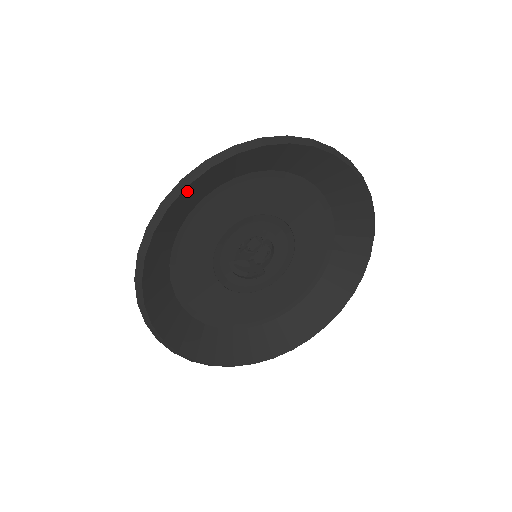
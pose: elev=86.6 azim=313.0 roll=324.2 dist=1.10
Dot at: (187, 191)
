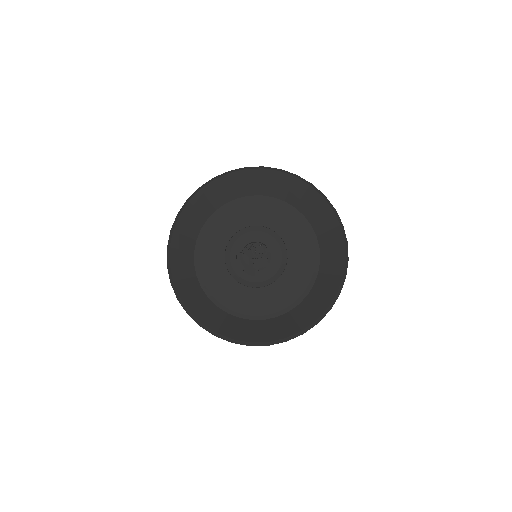
Dot at: (244, 174)
